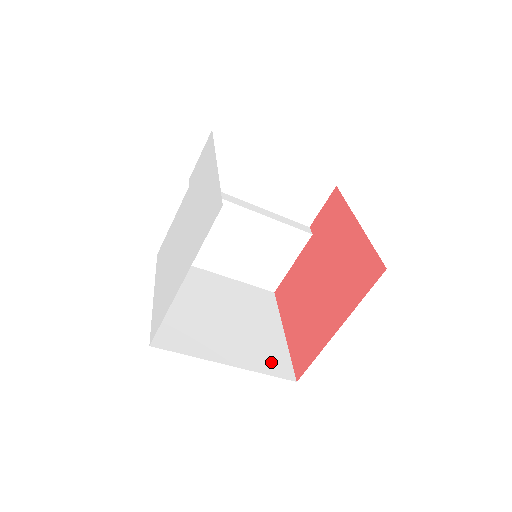
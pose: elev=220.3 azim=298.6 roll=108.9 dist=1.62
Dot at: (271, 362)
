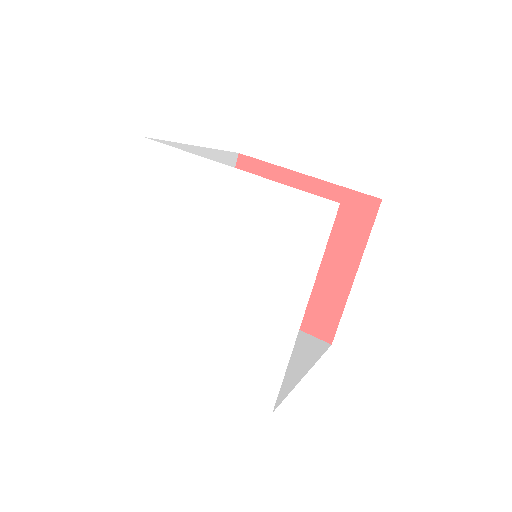
Dot at: (307, 345)
